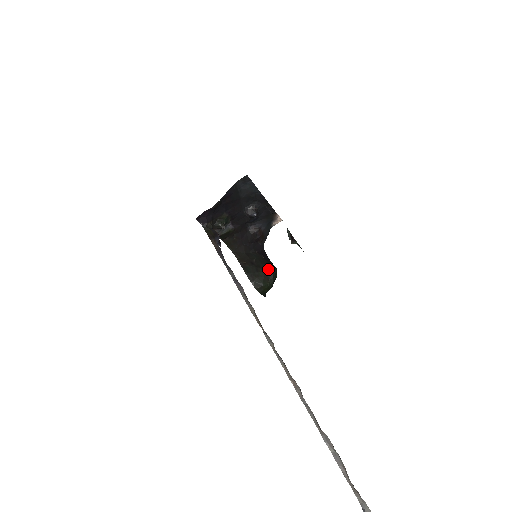
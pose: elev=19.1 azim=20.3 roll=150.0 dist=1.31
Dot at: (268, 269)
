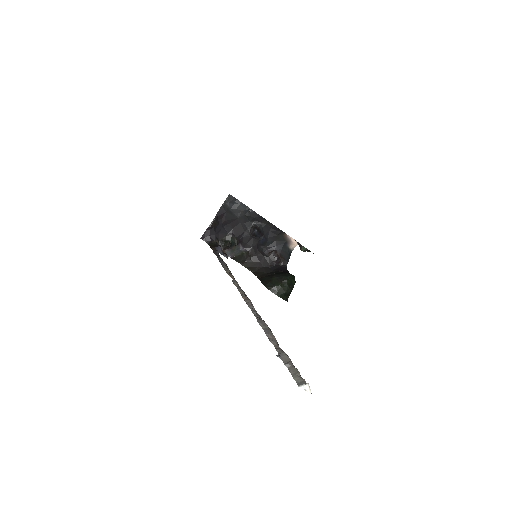
Dot at: (282, 275)
